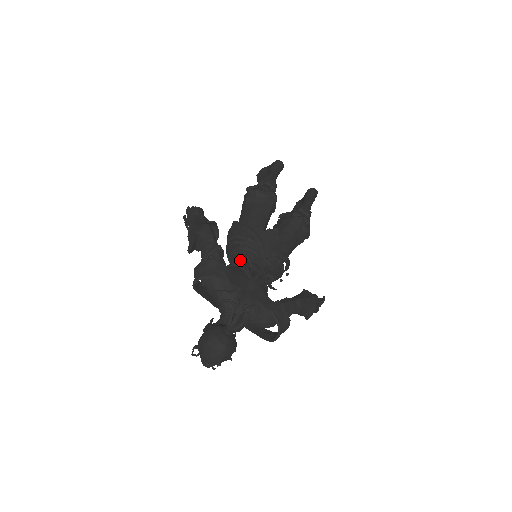
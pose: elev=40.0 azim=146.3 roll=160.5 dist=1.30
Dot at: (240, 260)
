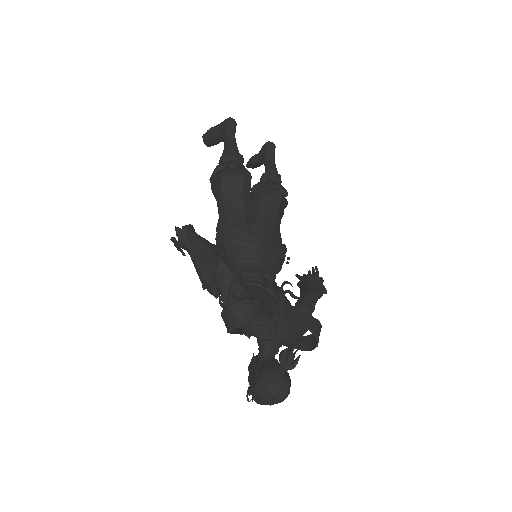
Dot at: (249, 272)
